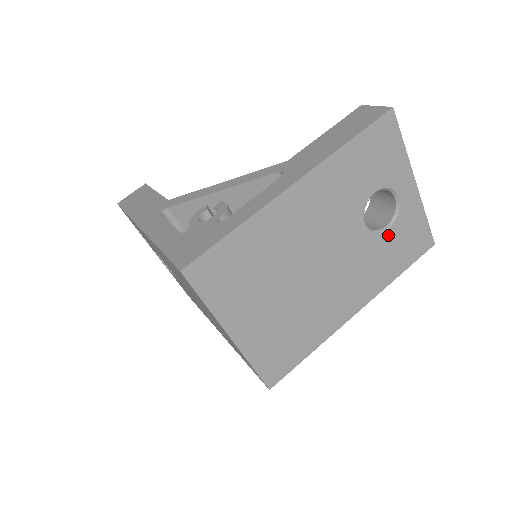
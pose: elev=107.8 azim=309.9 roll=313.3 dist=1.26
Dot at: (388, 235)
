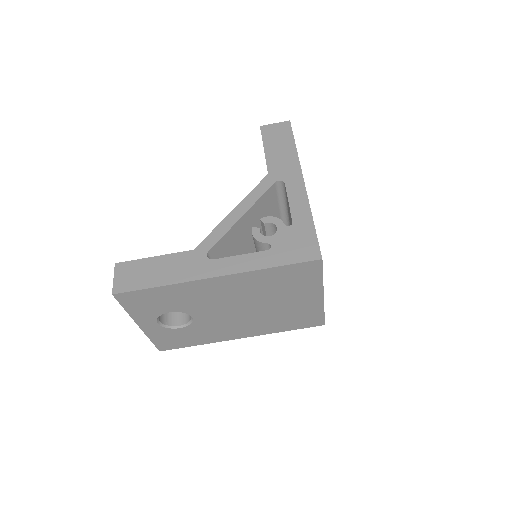
Dot at: occluded
